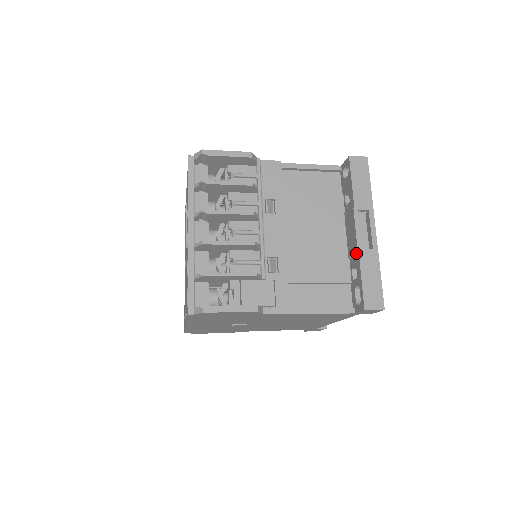
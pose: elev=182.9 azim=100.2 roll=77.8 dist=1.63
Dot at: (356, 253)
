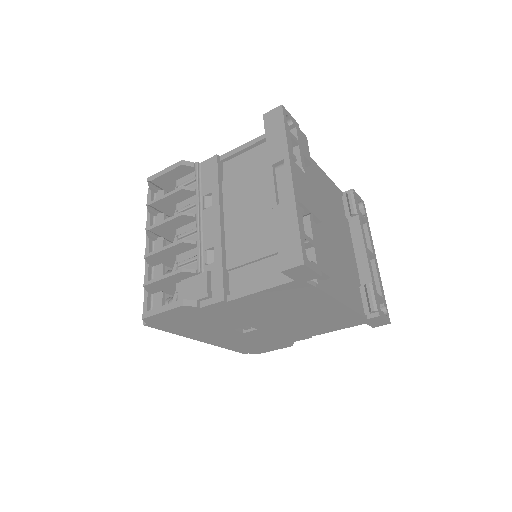
Dot at: occluded
